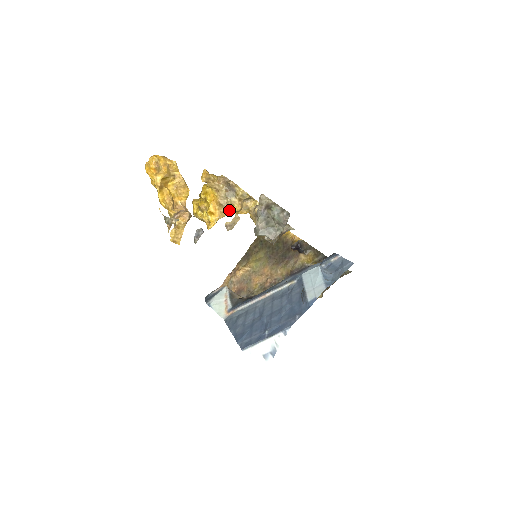
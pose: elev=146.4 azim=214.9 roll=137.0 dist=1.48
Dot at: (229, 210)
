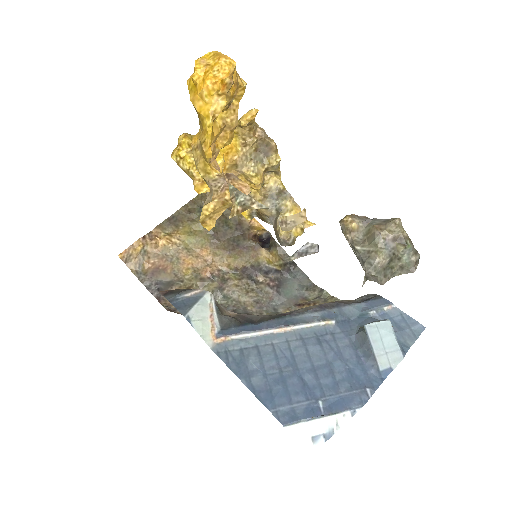
Dot at: (239, 176)
